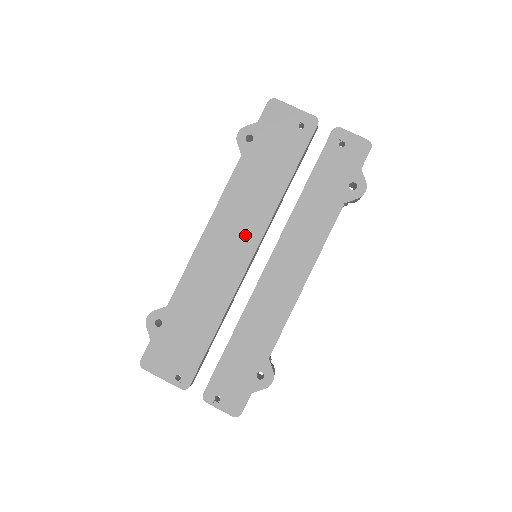
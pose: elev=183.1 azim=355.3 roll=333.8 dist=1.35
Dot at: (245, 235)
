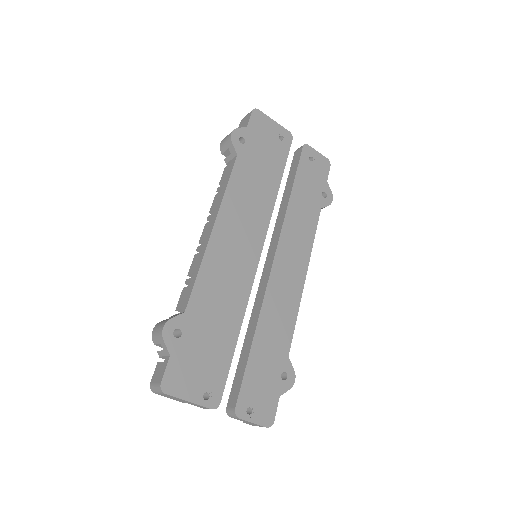
Dot at: (251, 233)
